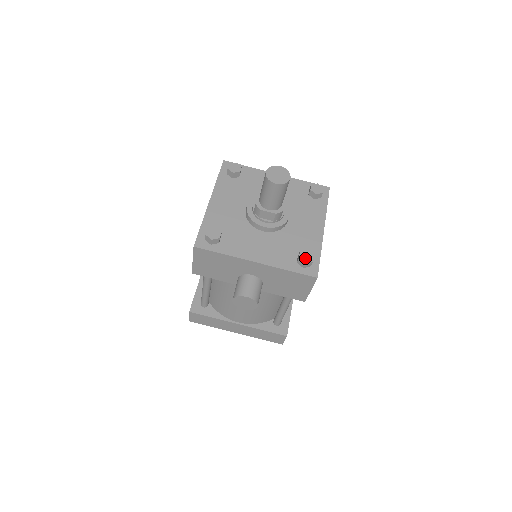
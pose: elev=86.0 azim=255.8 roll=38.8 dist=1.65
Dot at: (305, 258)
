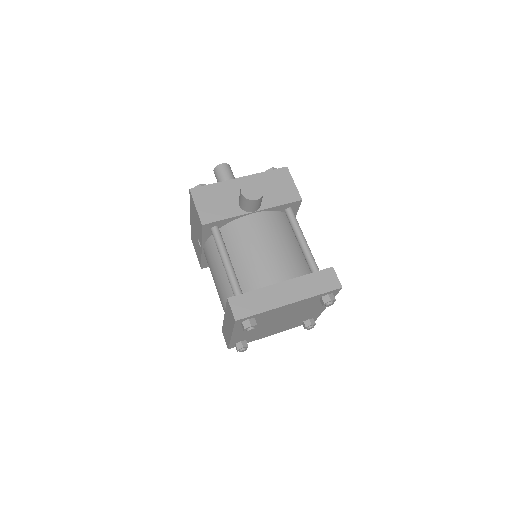
Dot at: occluded
